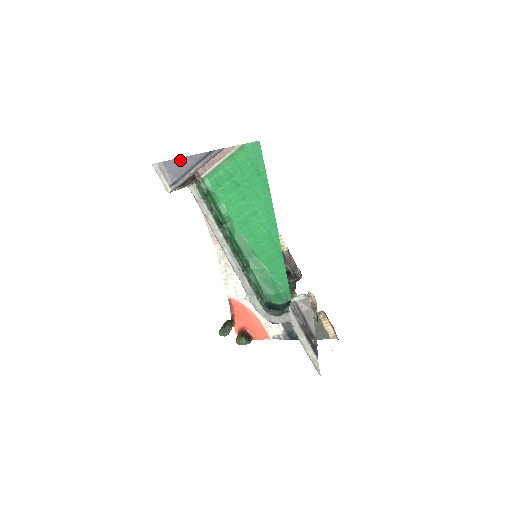
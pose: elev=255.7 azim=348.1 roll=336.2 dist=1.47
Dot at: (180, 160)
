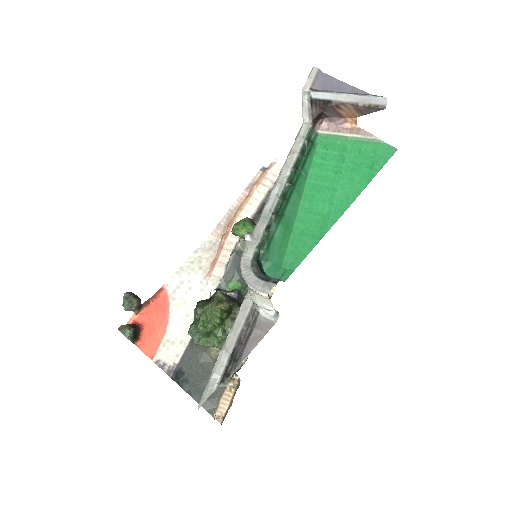
Dot at: (341, 83)
